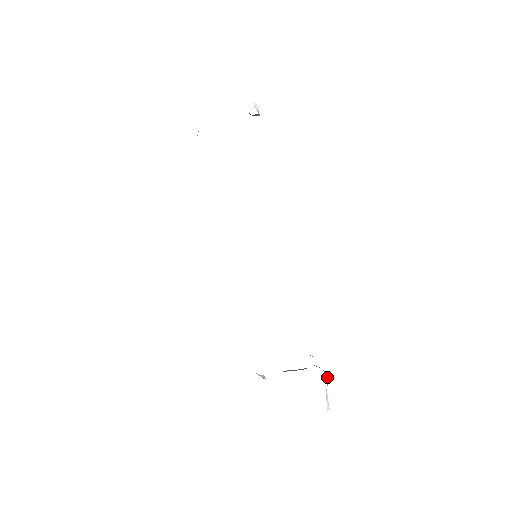
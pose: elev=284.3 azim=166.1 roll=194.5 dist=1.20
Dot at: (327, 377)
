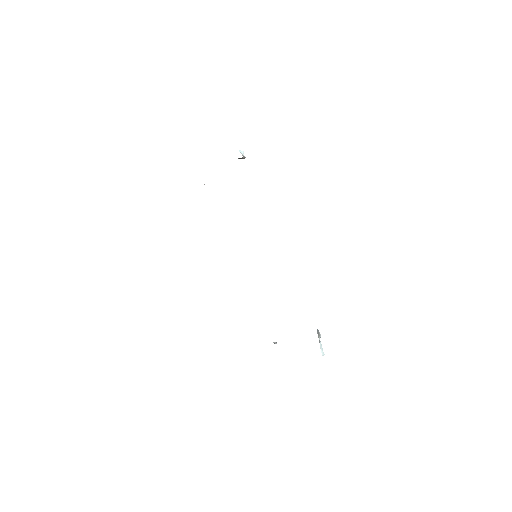
Dot at: (318, 331)
